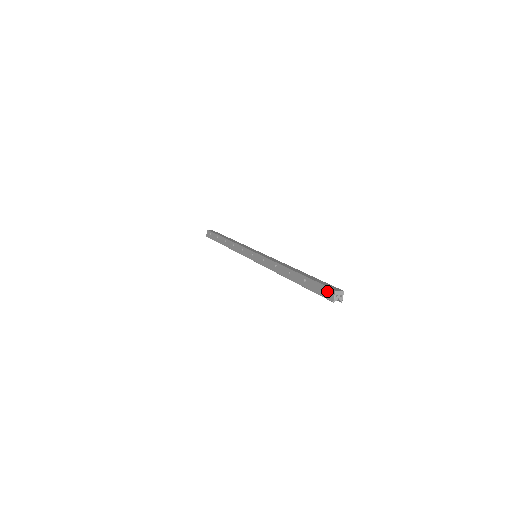
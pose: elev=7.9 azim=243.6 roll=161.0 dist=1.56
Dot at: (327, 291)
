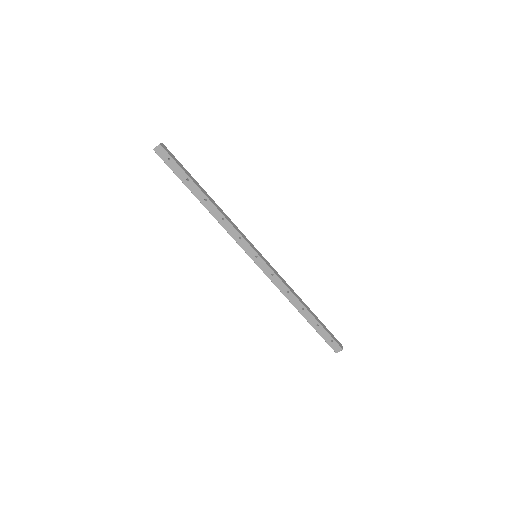
Dot at: (336, 345)
